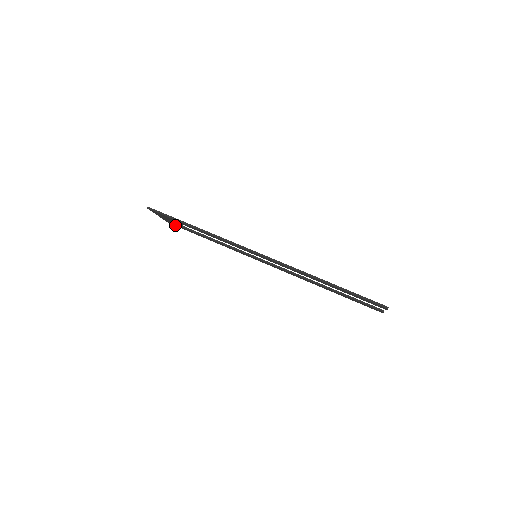
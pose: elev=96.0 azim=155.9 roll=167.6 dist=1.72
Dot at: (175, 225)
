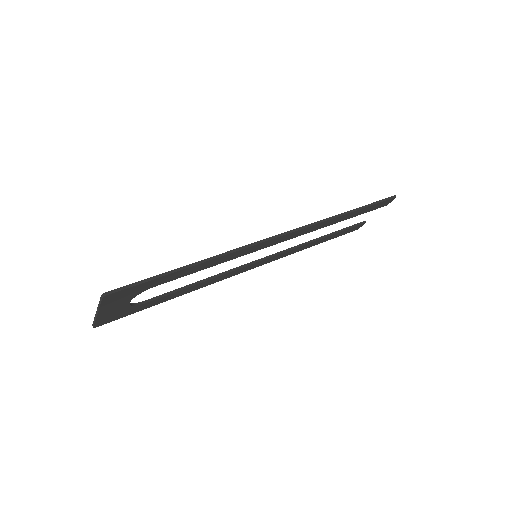
Dot at: (110, 321)
